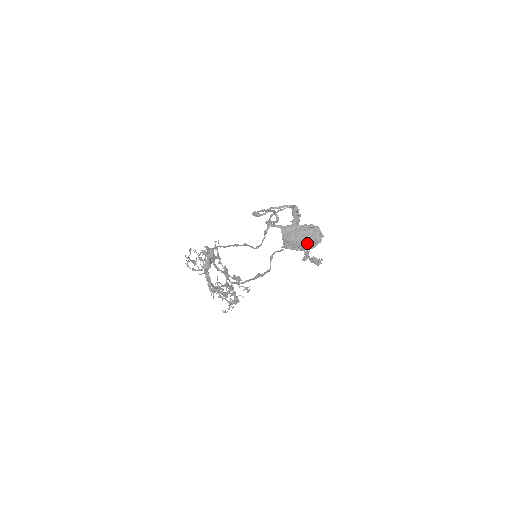
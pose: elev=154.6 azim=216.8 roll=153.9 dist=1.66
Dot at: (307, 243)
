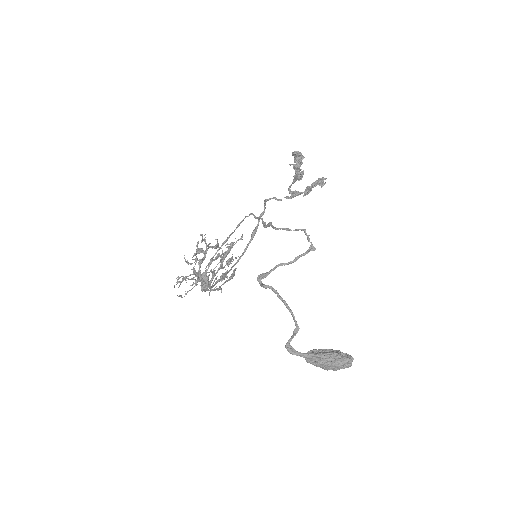
Dot at: occluded
